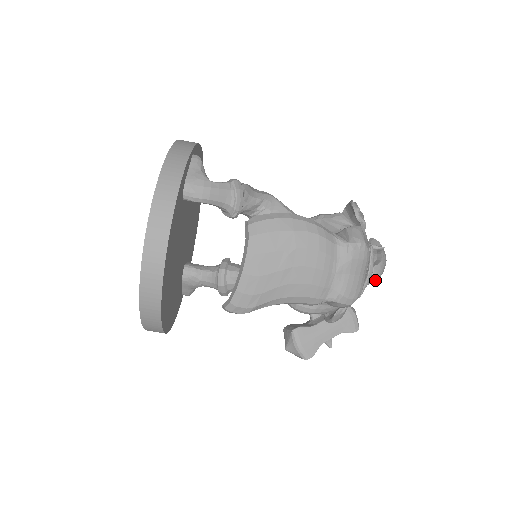
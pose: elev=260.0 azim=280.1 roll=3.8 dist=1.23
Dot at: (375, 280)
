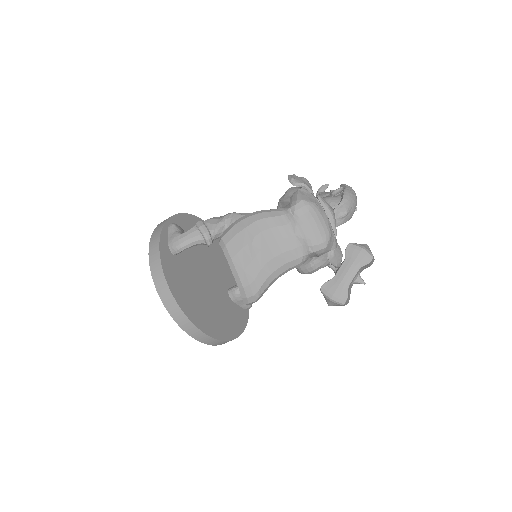
Dot at: (345, 216)
